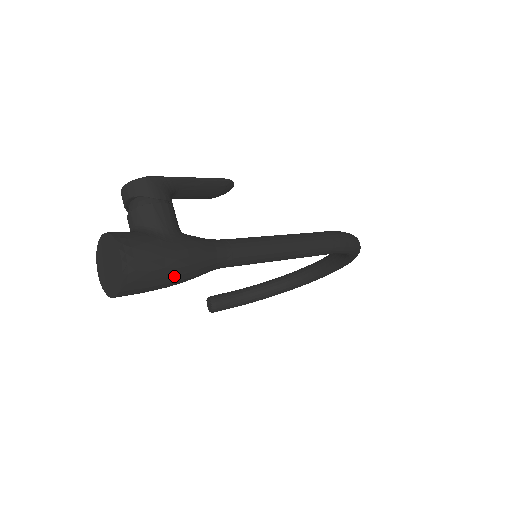
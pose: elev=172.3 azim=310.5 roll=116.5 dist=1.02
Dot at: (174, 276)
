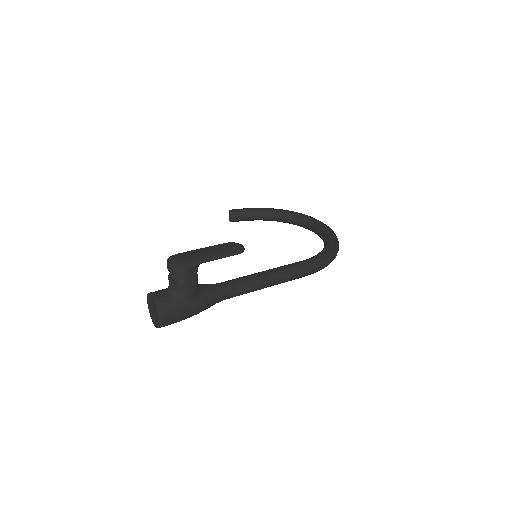
Dot at: occluded
